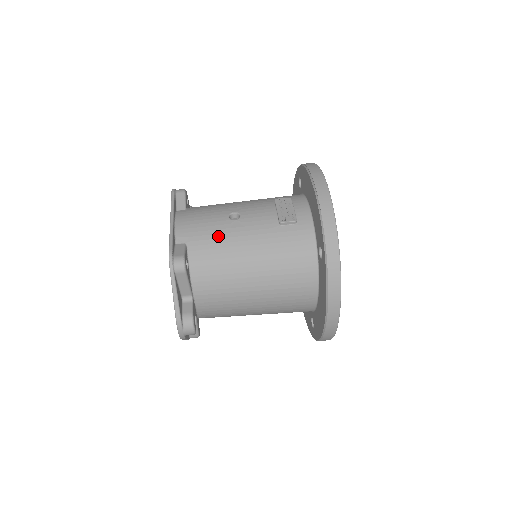
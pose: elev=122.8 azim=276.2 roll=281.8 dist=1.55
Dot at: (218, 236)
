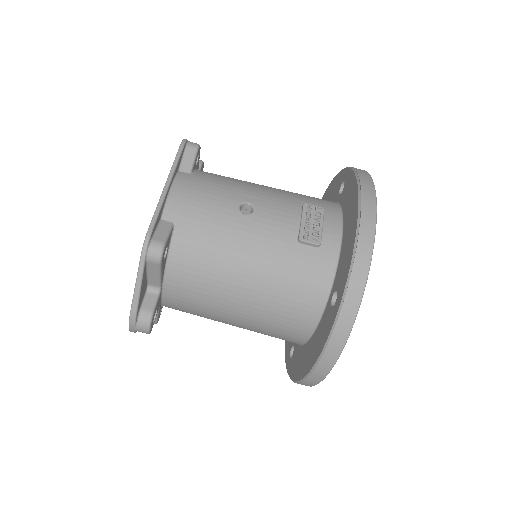
Dot at: (217, 228)
